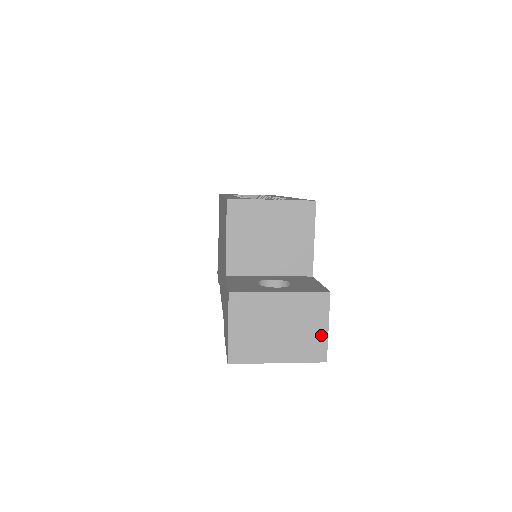
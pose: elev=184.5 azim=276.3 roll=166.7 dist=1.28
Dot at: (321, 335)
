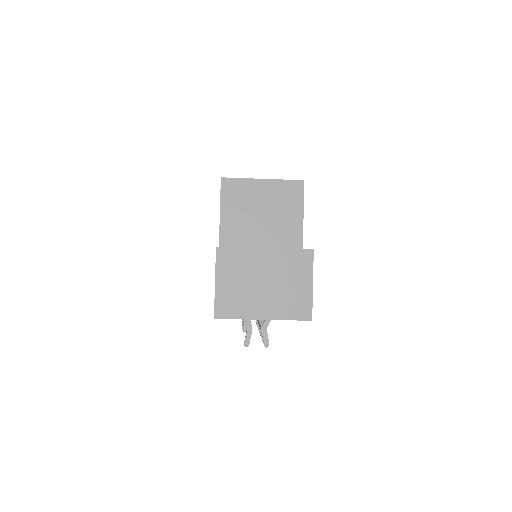
Dot at: (306, 292)
